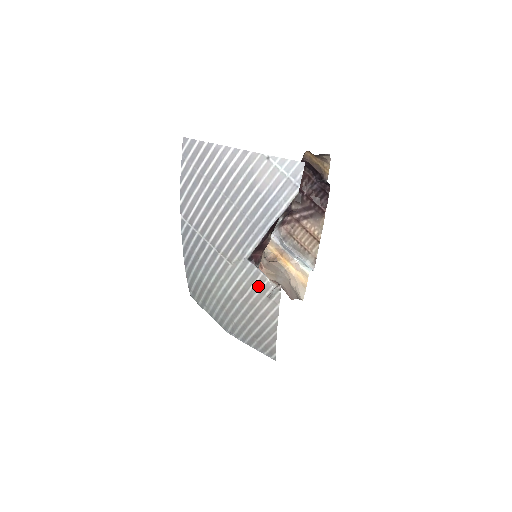
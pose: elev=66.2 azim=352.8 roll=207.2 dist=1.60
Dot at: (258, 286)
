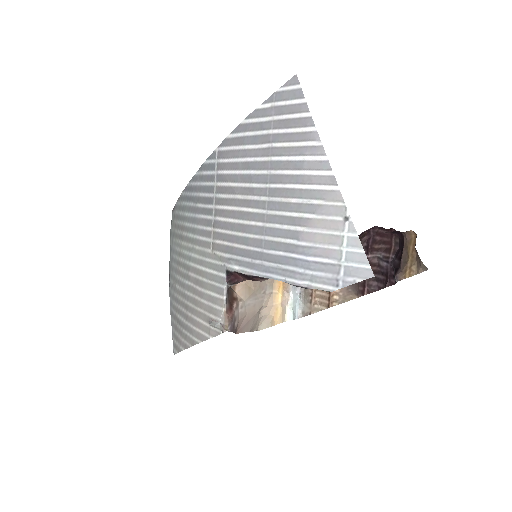
Dot at: (212, 300)
